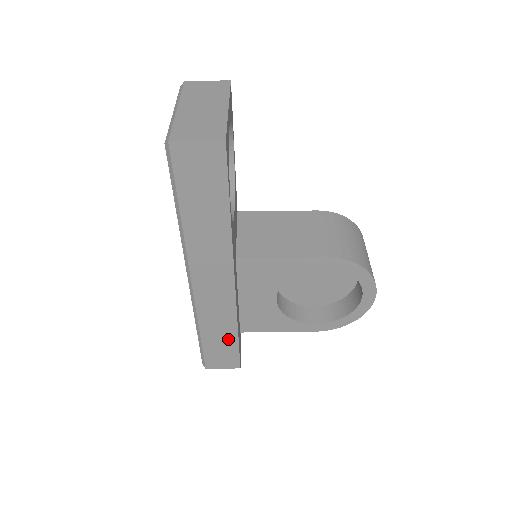
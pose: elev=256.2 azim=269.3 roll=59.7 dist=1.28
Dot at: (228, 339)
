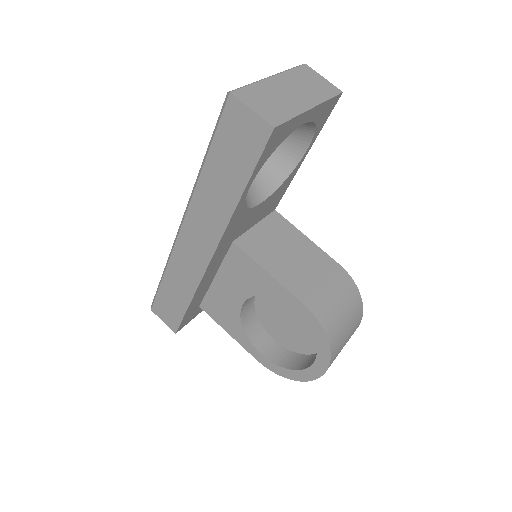
Dot at: (180, 301)
